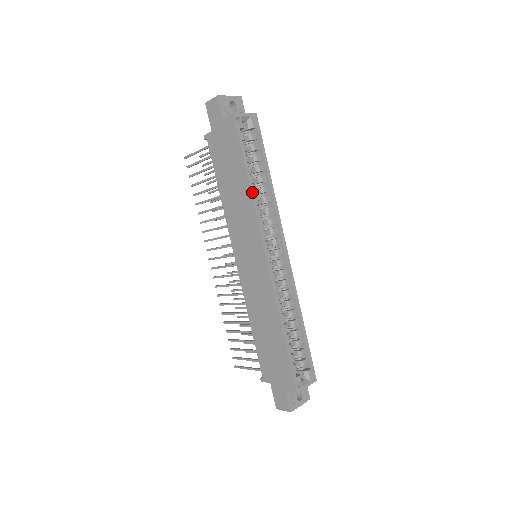
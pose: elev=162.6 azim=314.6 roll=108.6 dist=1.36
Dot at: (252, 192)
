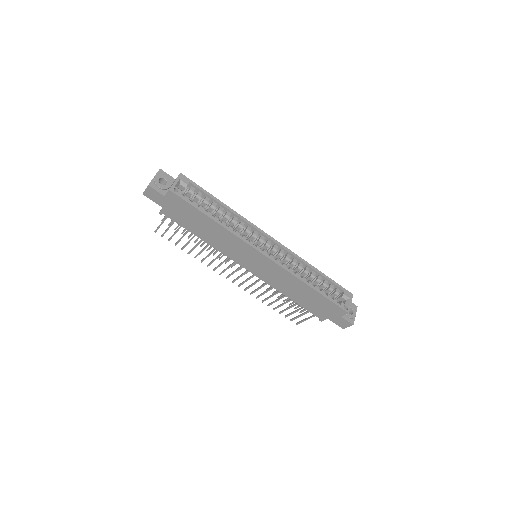
Dot at: (224, 226)
